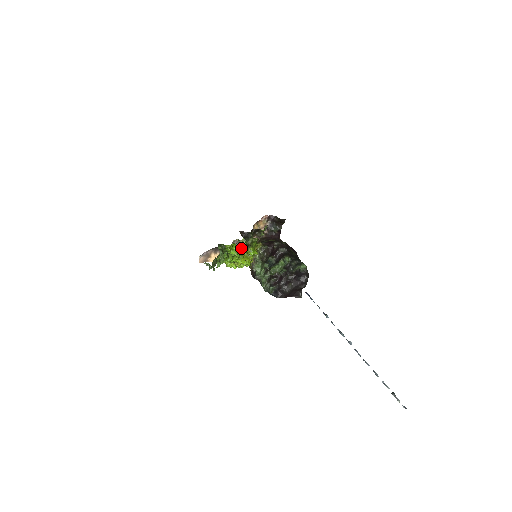
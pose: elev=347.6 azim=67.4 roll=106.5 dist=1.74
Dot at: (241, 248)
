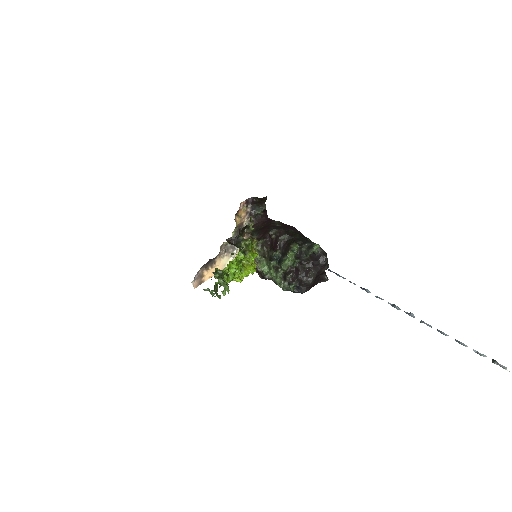
Dot at: (239, 260)
